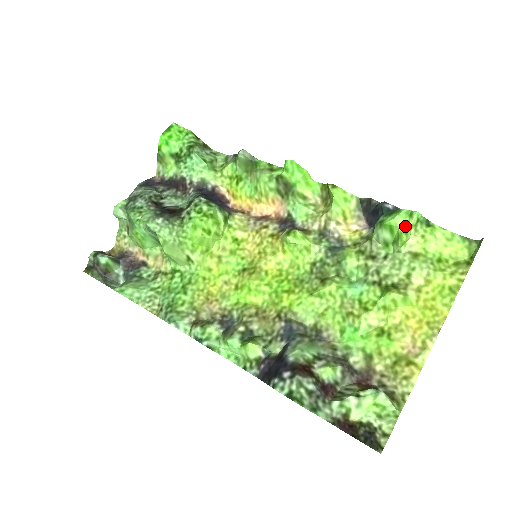
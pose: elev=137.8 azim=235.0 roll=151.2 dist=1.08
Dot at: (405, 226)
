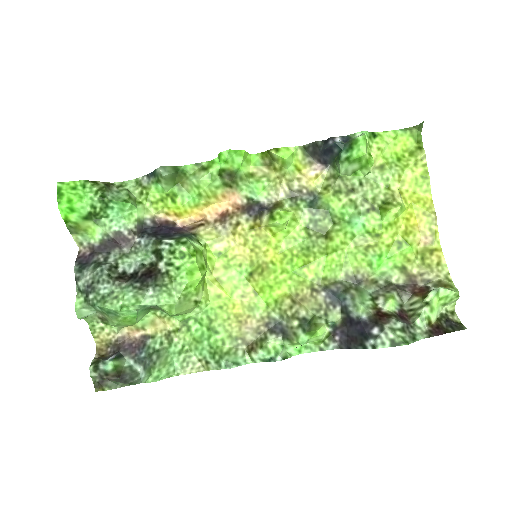
Dot at: (367, 150)
